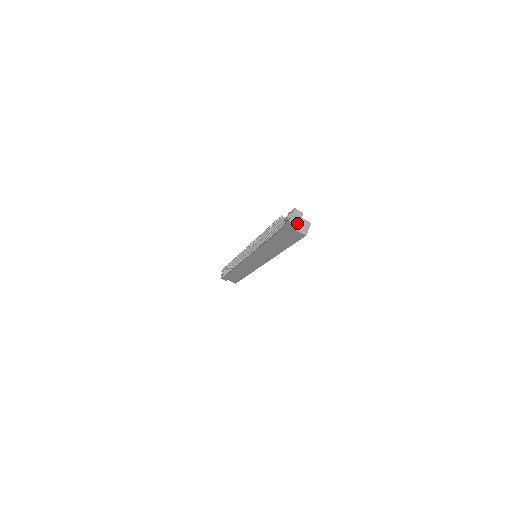
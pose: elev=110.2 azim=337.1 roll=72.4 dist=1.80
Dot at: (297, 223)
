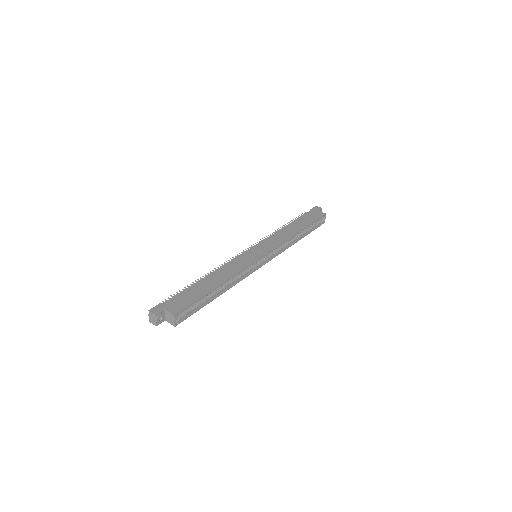
Dot at: (155, 324)
